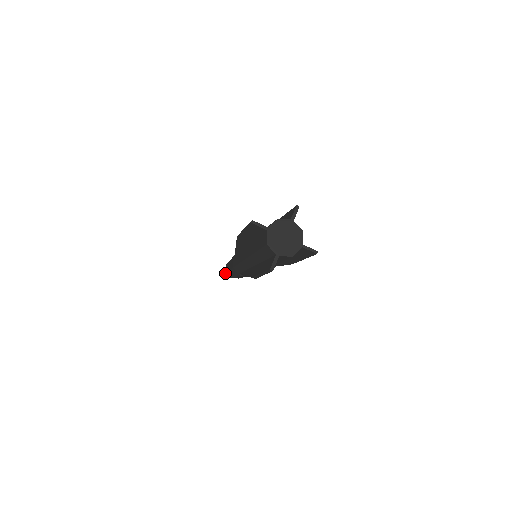
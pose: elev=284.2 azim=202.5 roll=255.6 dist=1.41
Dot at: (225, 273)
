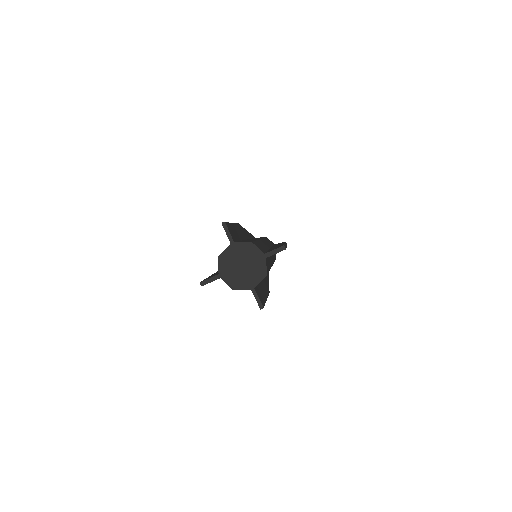
Dot at: occluded
